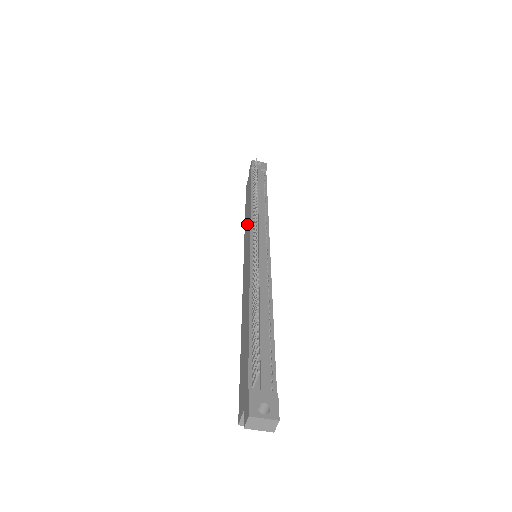
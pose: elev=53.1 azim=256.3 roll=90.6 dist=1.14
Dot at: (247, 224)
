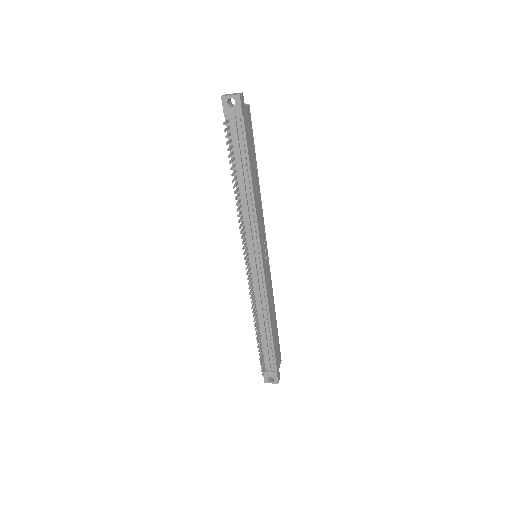
Dot at: occluded
